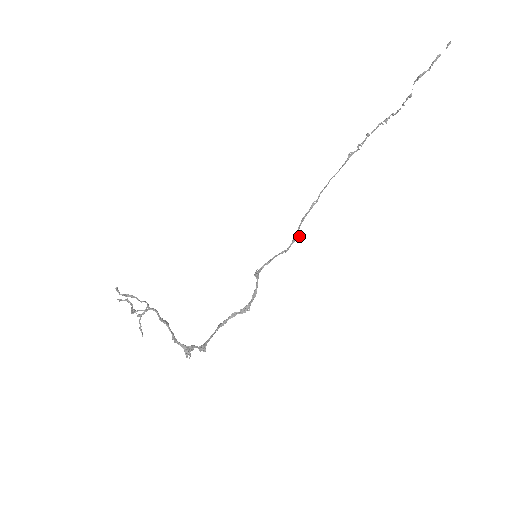
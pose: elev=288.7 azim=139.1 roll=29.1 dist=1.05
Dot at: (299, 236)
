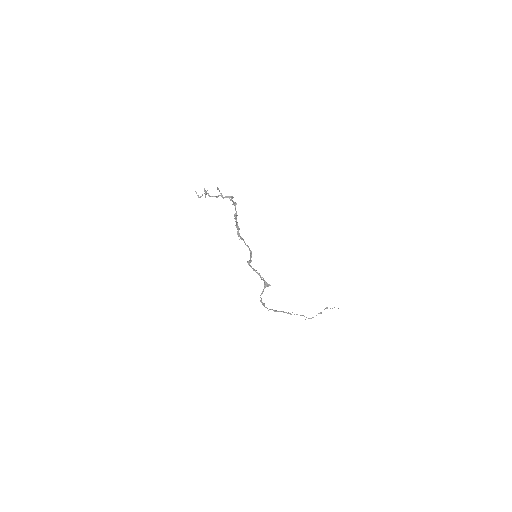
Dot at: (269, 284)
